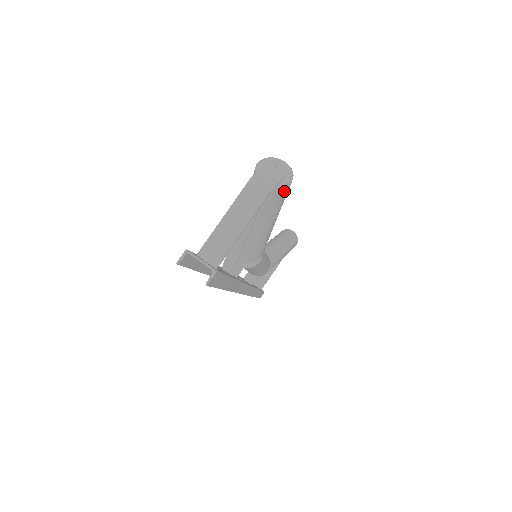
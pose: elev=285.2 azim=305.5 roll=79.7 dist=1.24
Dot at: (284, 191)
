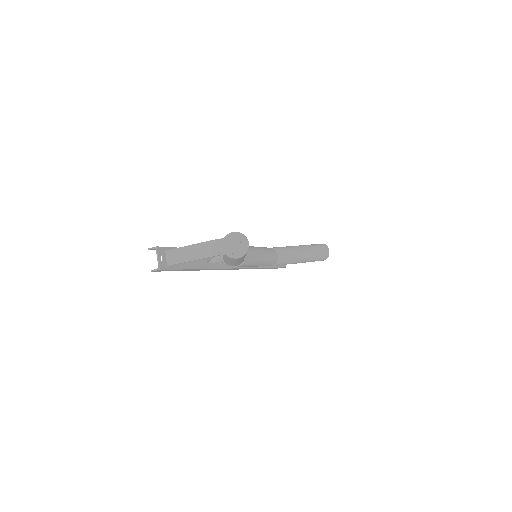
Dot at: (233, 259)
